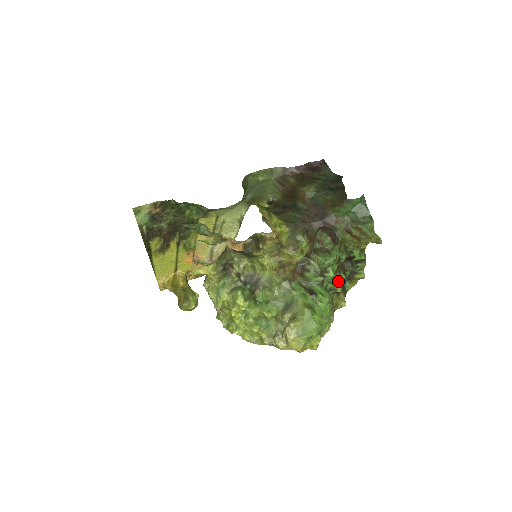
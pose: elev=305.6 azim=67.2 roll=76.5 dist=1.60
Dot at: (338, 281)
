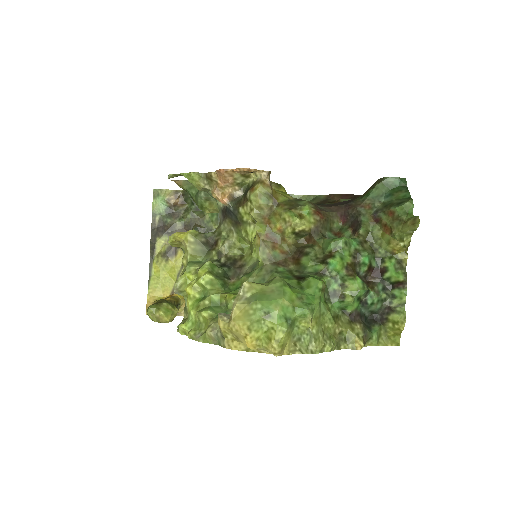
Dot at: (348, 282)
